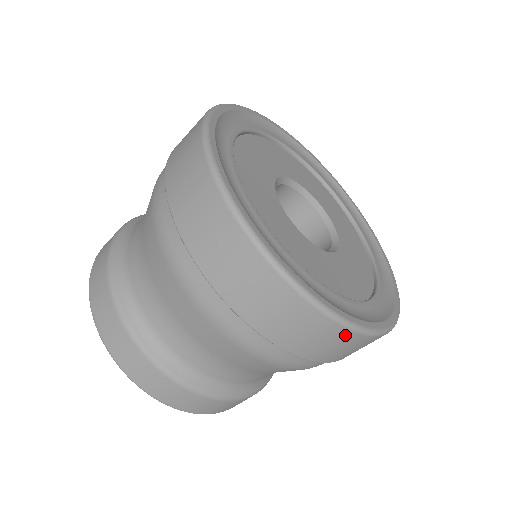
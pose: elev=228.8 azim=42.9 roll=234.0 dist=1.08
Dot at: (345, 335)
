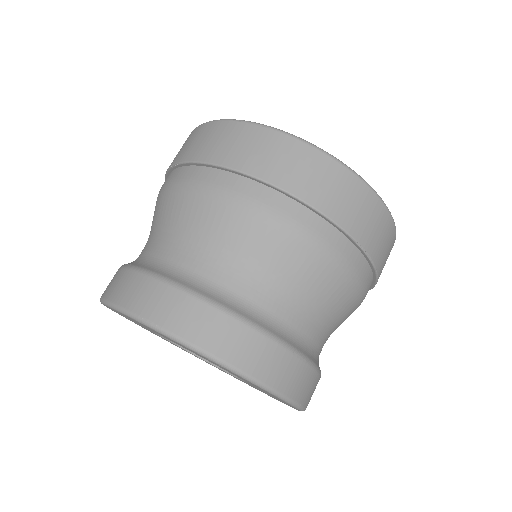
Dot at: (205, 128)
